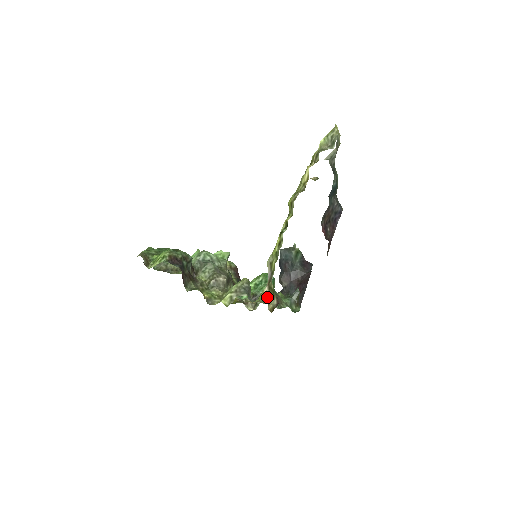
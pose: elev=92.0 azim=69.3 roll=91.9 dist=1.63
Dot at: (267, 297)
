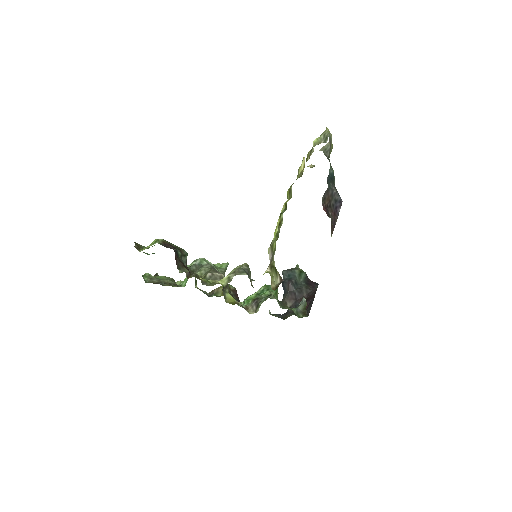
Dot at: (270, 296)
